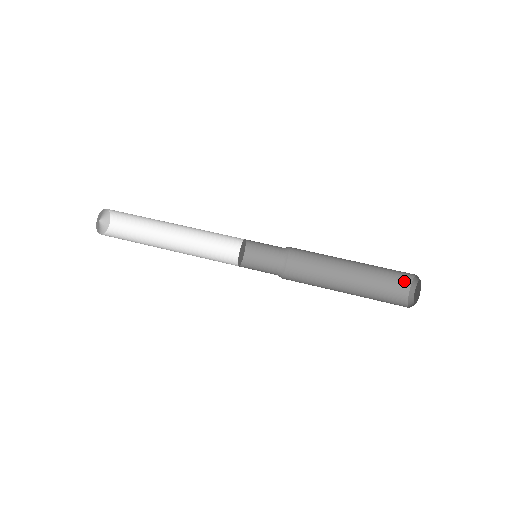
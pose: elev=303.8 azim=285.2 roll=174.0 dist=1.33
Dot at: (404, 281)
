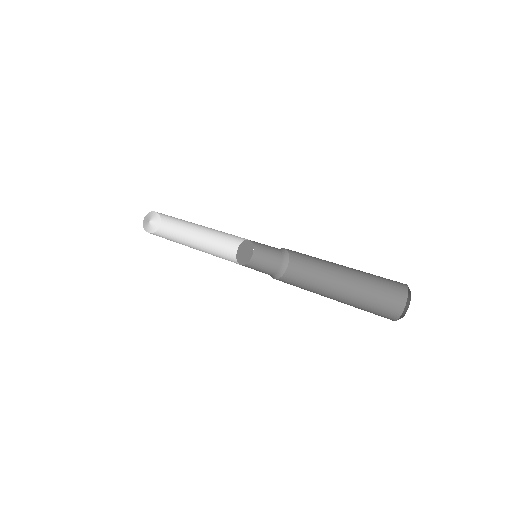
Dot at: (398, 302)
